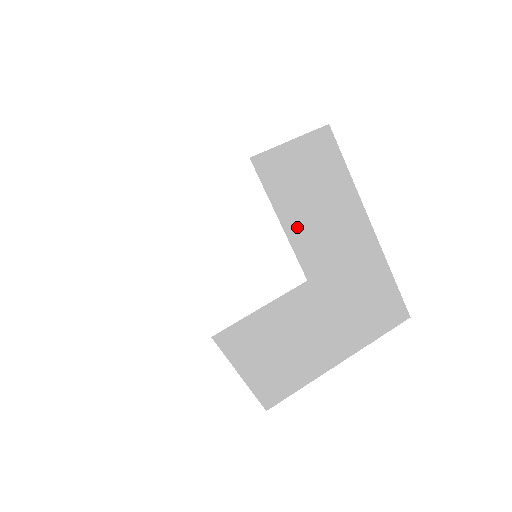
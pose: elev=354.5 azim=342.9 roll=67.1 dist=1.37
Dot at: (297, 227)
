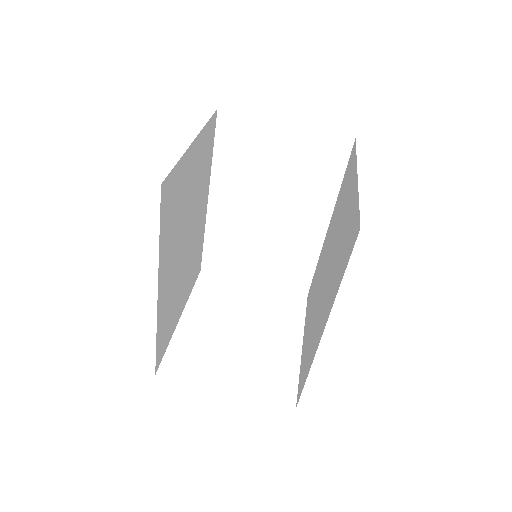
Dot at: occluded
